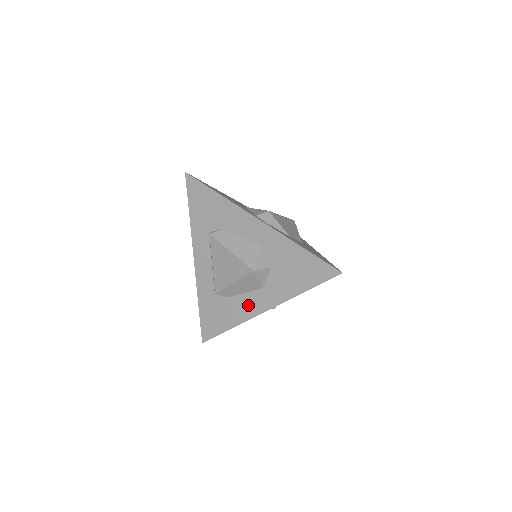
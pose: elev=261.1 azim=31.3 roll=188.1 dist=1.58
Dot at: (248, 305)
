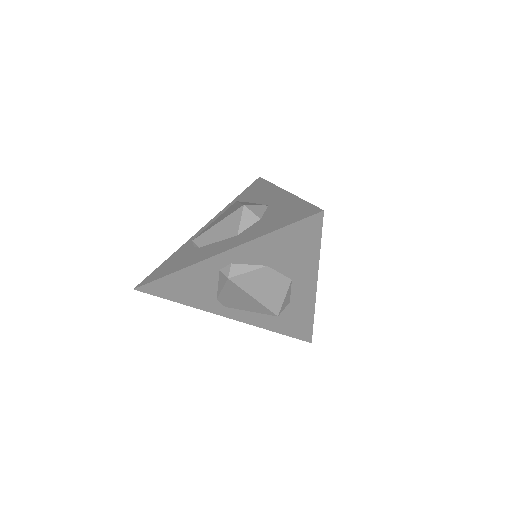
Dot at: (210, 251)
